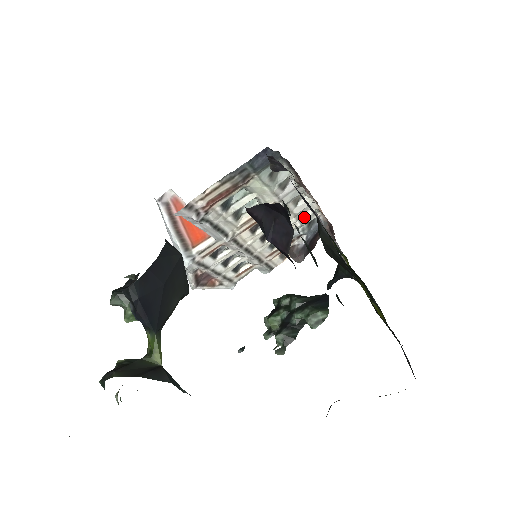
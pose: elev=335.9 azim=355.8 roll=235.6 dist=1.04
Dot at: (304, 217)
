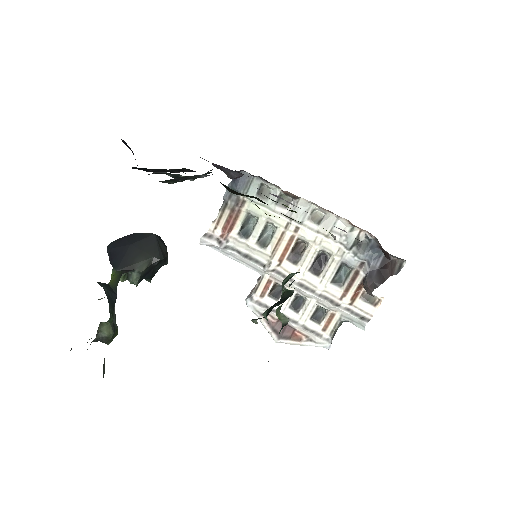
Dot at: (342, 237)
